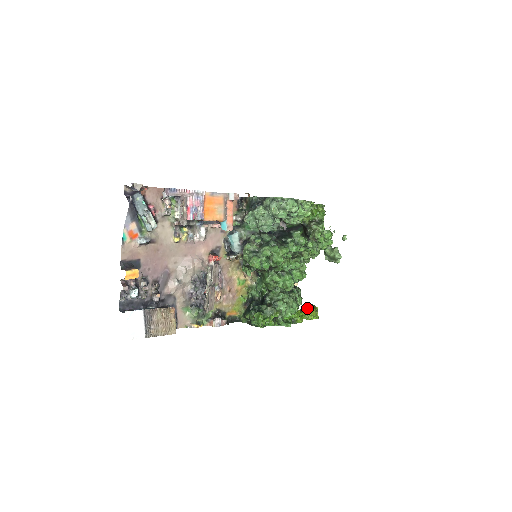
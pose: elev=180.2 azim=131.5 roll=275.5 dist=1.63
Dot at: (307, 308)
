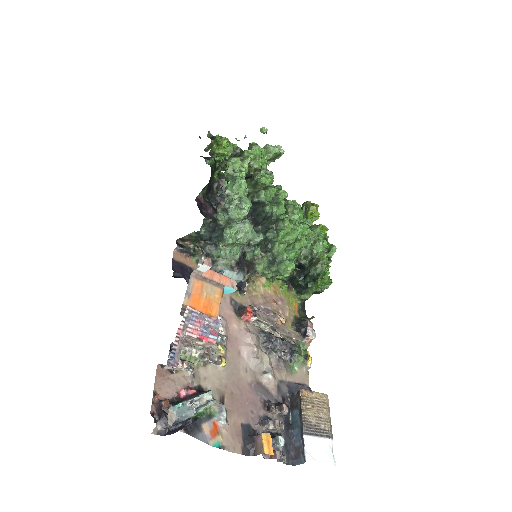
Dot at: (306, 213)
